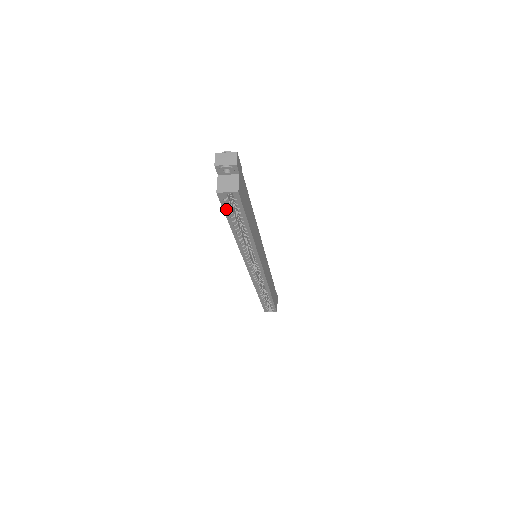
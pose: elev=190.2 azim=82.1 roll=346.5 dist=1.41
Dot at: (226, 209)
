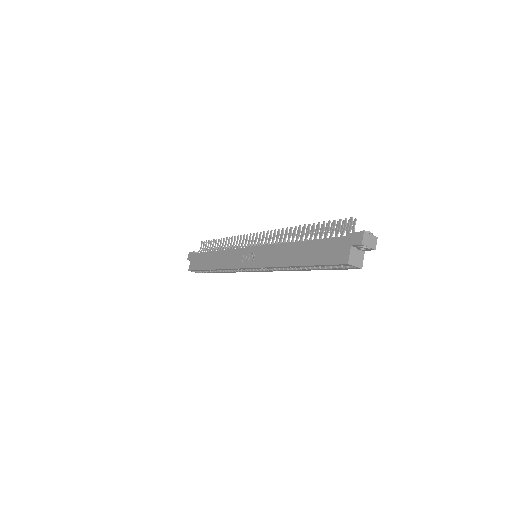
Dot at: (329, 265)
